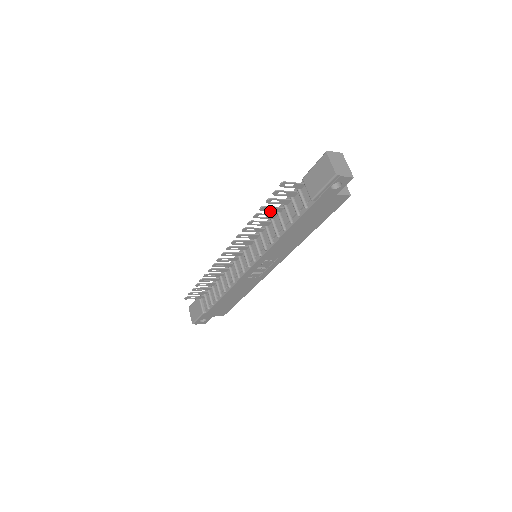
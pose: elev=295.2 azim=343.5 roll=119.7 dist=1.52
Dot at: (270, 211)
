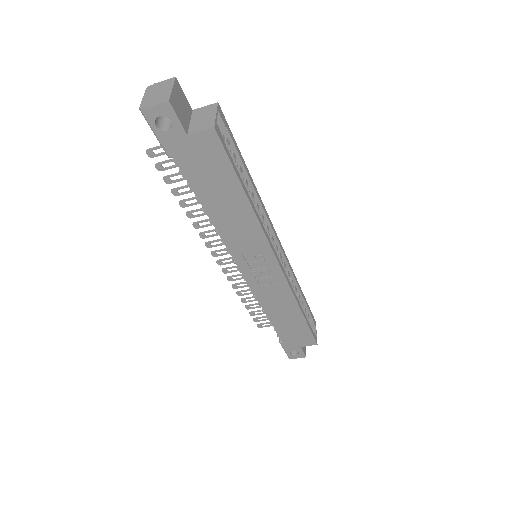
Dot at: (190, 192)
